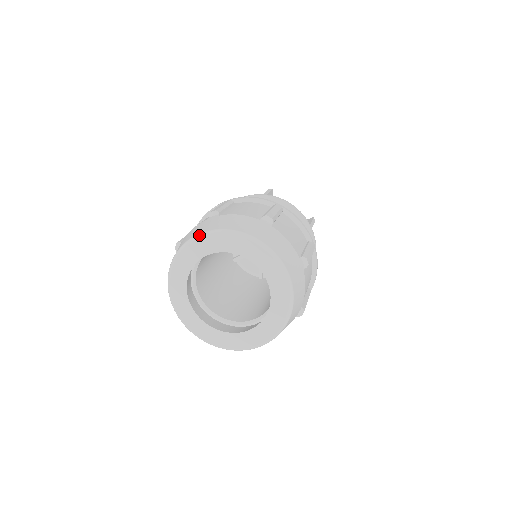
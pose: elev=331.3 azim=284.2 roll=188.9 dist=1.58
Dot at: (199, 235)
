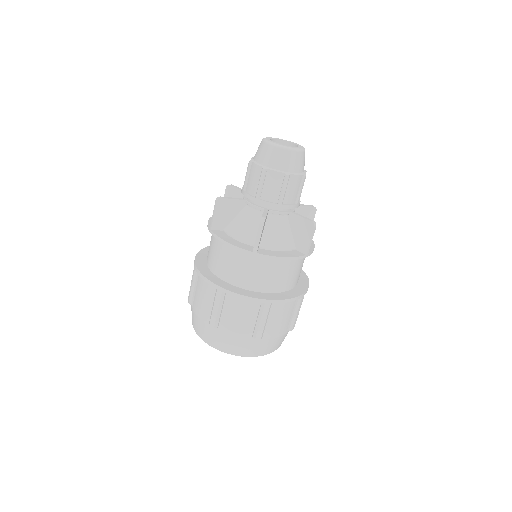
Dot at: occluded
